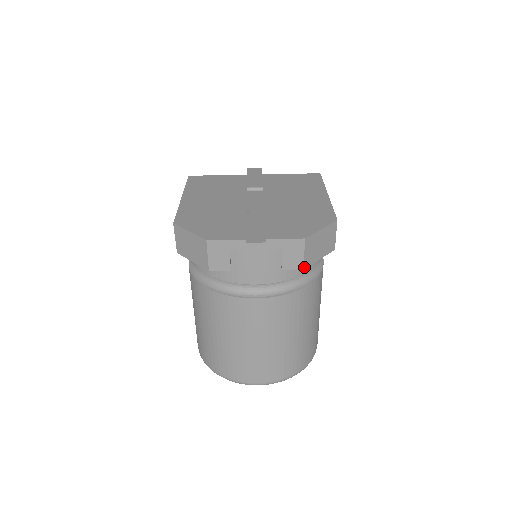
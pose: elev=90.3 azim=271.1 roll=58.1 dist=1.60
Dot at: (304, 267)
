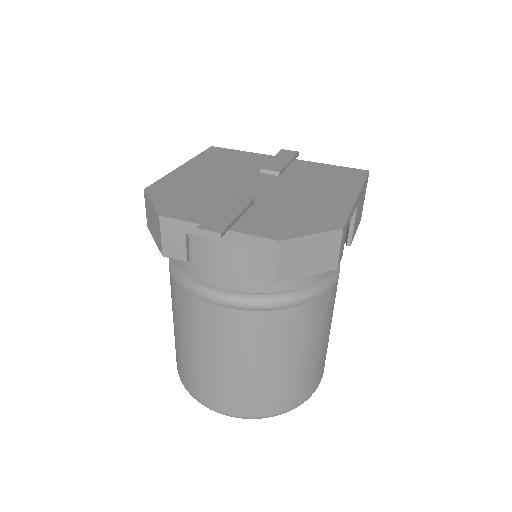
Dot at: (277, 280)
